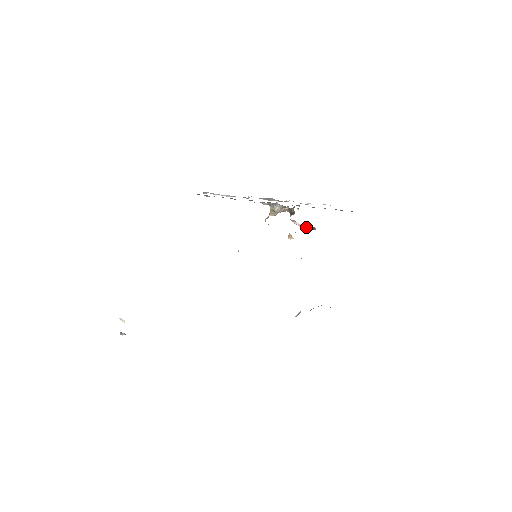
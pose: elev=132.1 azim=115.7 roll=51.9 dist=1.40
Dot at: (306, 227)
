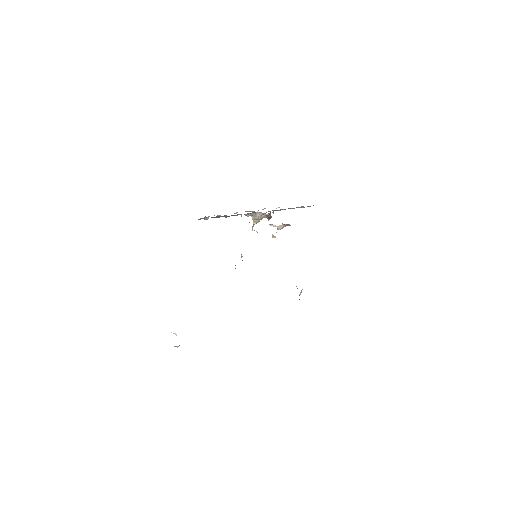
Dot at: (282, 226)
